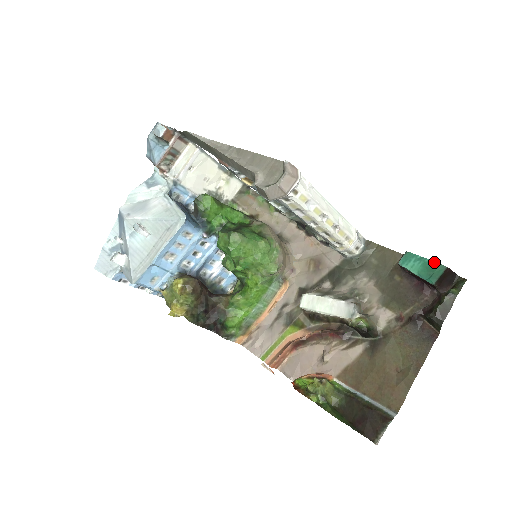
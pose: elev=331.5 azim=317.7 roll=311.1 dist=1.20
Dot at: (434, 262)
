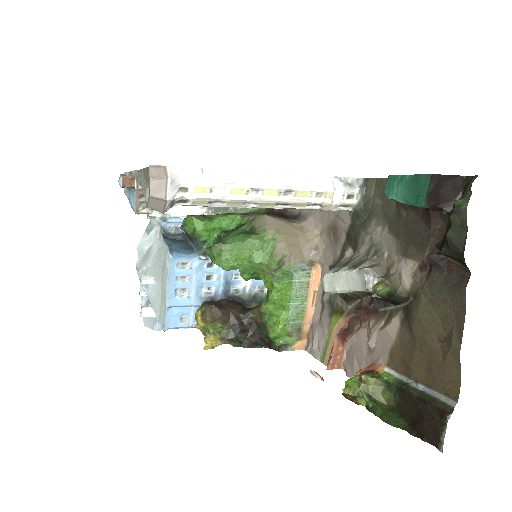
Dot at: (415, 176)
